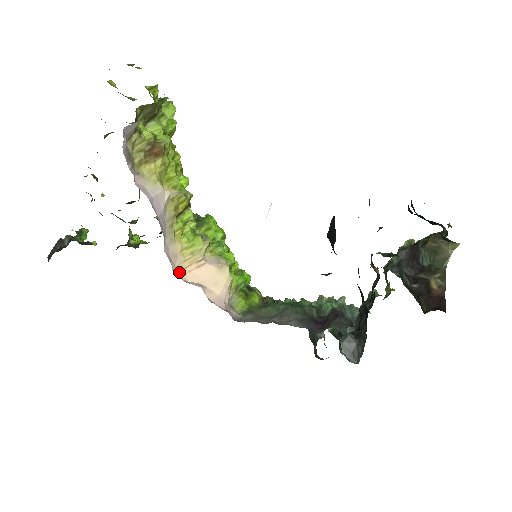
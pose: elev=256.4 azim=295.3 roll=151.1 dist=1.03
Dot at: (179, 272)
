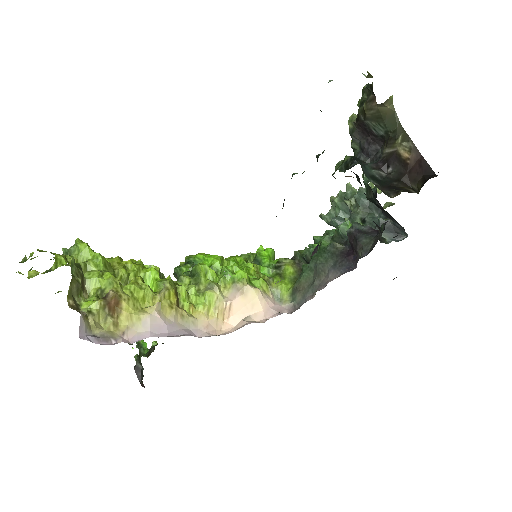
Dot at: (222, 329)
